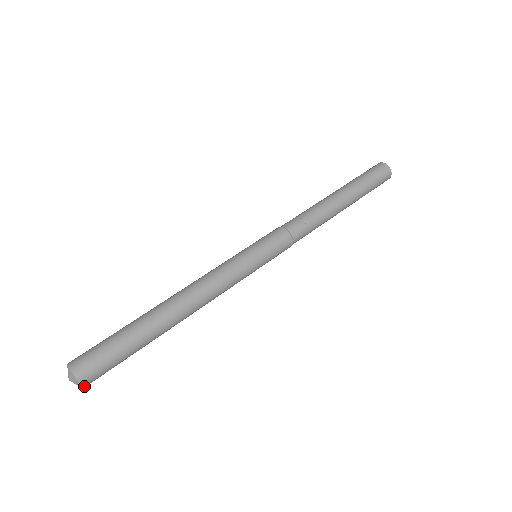
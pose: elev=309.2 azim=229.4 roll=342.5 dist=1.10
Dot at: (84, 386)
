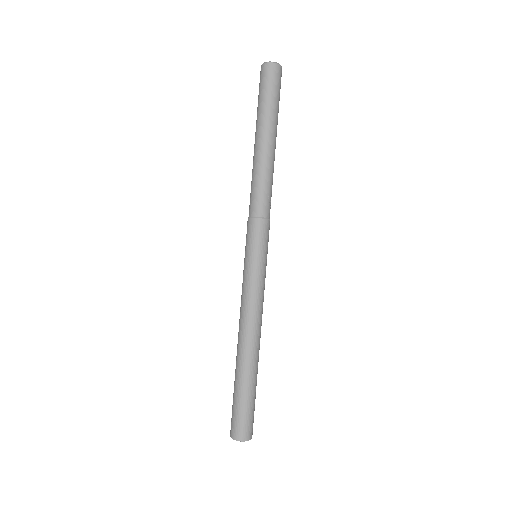
Dot at: occluded
